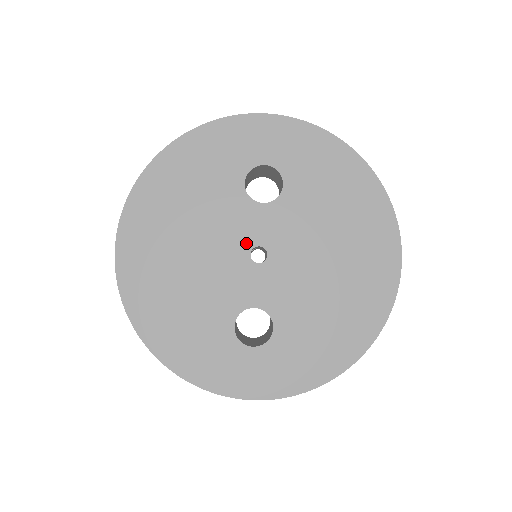
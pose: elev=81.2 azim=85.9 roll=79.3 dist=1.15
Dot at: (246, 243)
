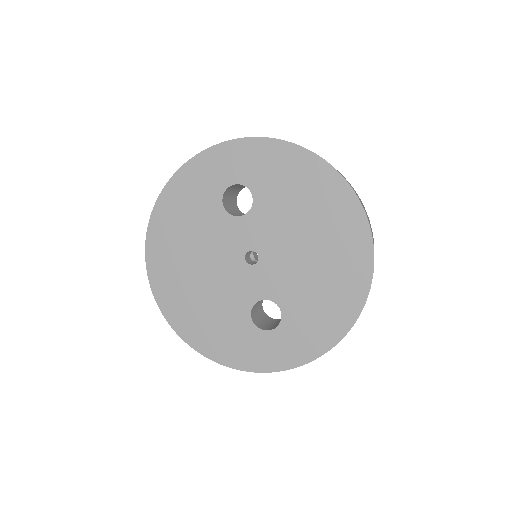
Dot at: (239, 252)
